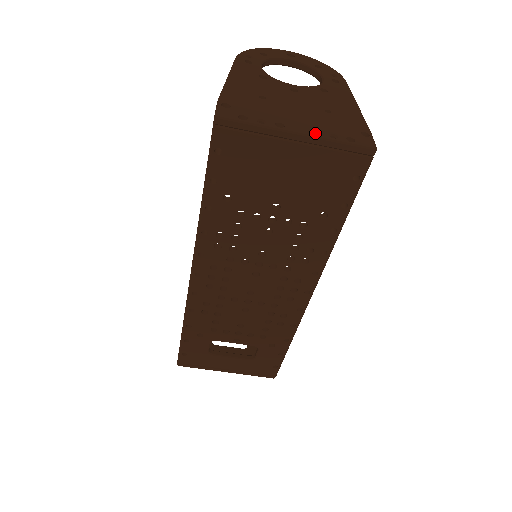
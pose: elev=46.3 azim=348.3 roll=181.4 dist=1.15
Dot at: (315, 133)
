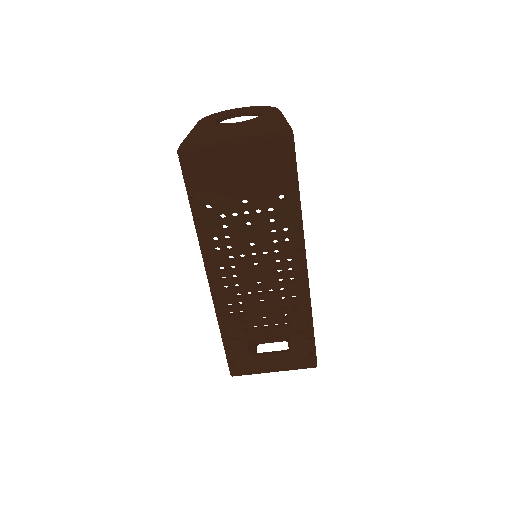
Dot at: occluded
